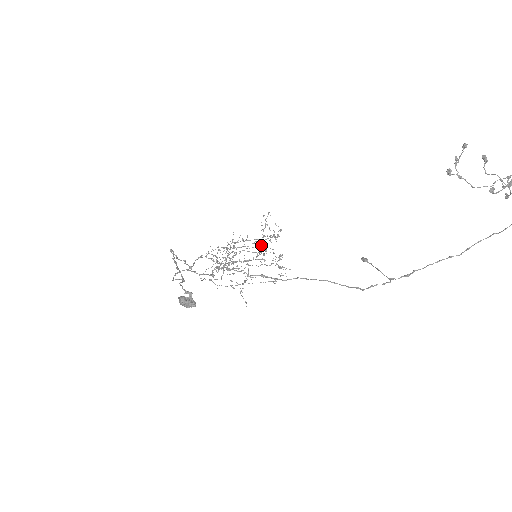
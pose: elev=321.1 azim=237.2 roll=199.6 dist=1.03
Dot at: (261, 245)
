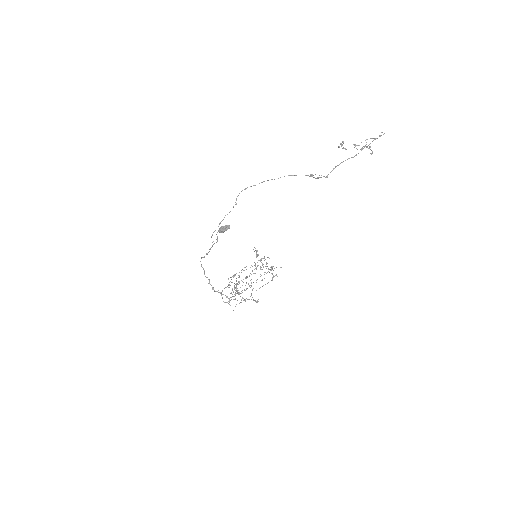
Dot at: occluded
